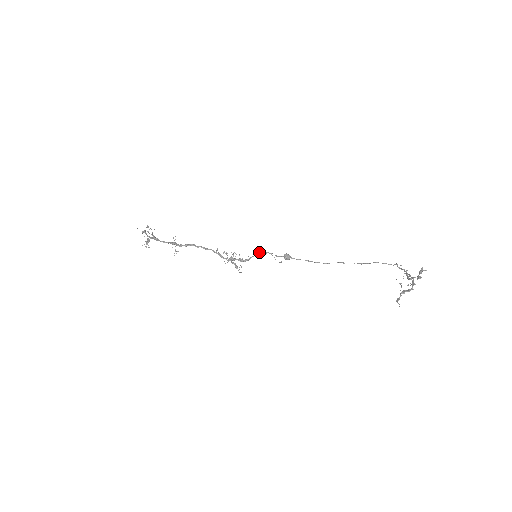
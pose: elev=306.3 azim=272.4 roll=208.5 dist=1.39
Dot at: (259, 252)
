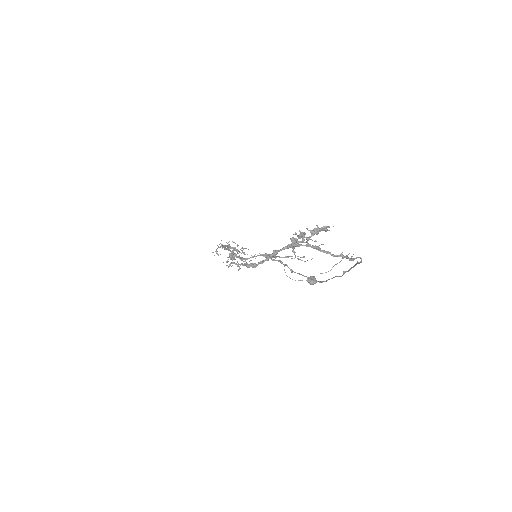
Dot at: occluded
